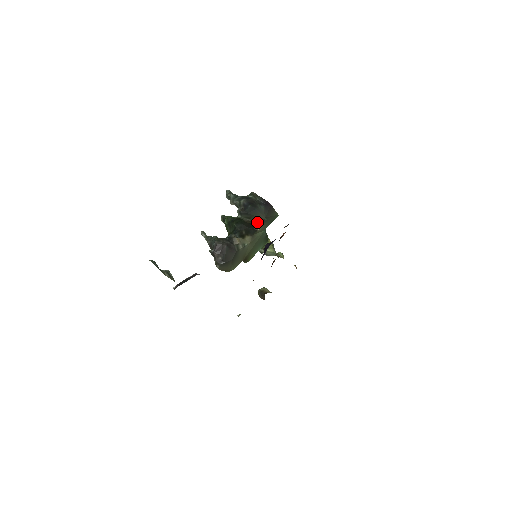
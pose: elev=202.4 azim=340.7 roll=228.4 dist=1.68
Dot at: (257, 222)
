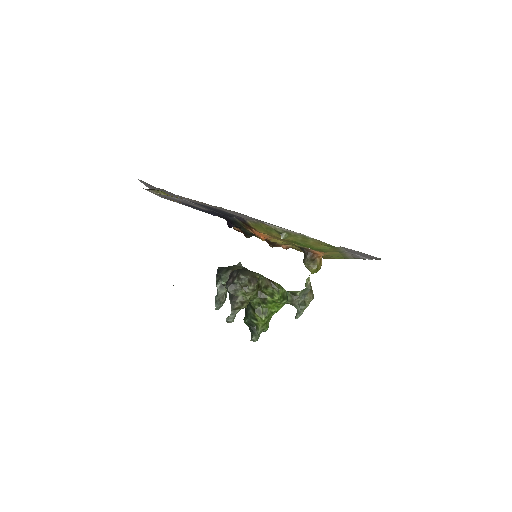
Dot at: occluded
